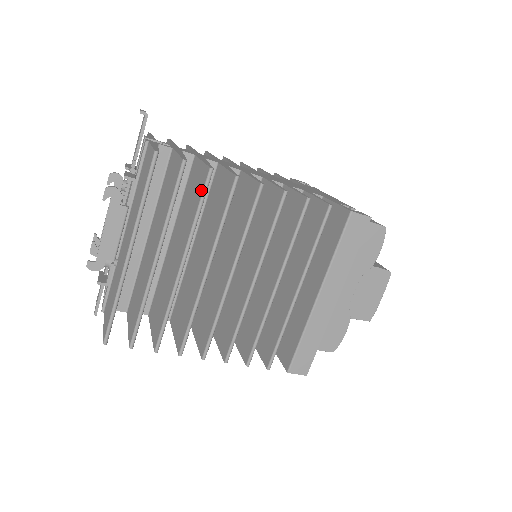
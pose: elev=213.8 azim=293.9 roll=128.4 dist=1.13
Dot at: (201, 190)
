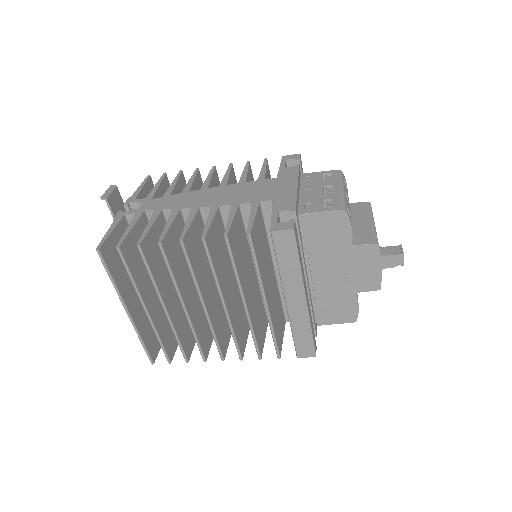
Dot at: (144, 259)
